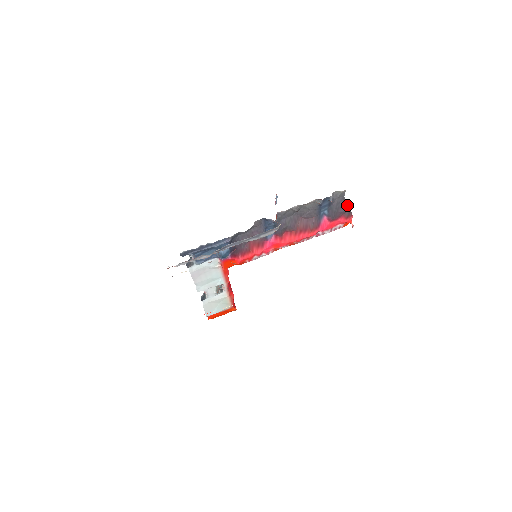
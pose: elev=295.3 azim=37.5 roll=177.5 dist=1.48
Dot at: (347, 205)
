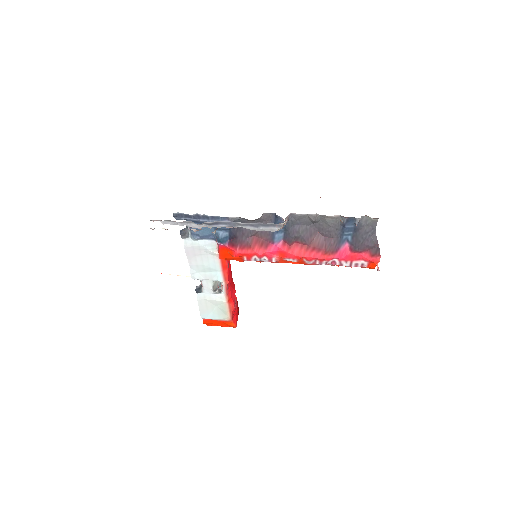
Dot at: (377, 240)
